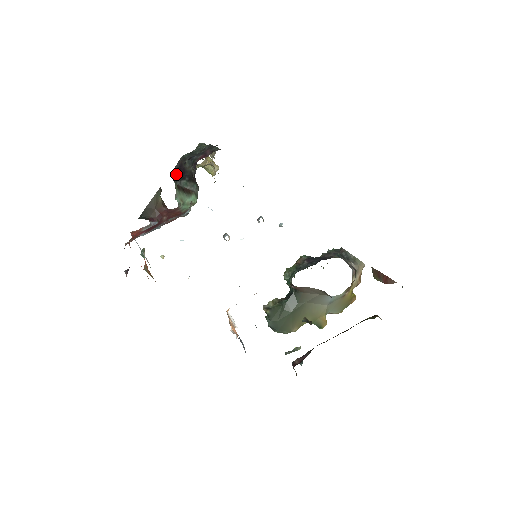
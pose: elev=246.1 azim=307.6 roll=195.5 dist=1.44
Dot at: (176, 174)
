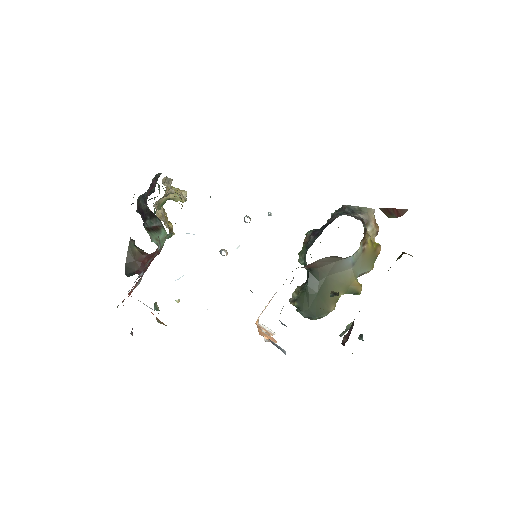
Dot at: occluded
